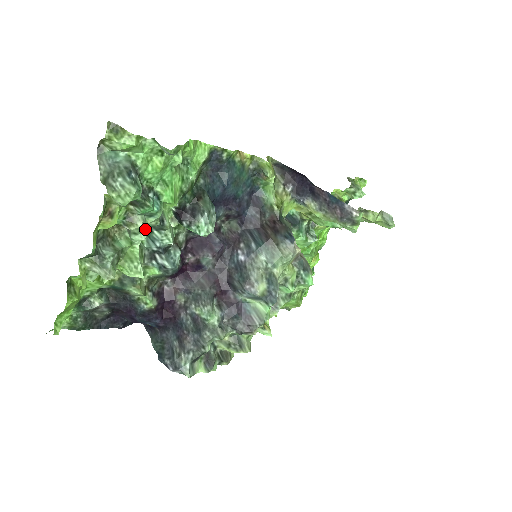
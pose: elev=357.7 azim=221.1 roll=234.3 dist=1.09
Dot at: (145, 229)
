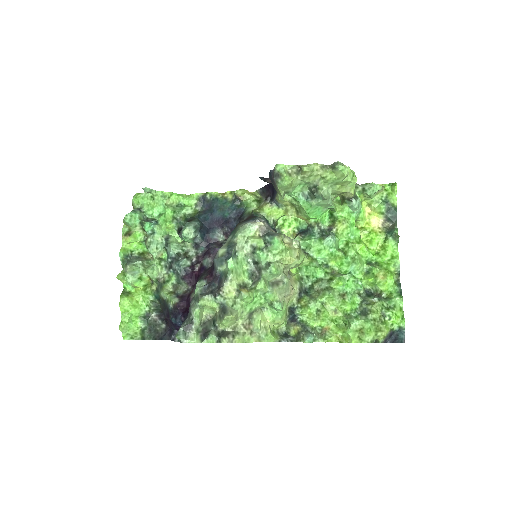
Dot at: (154, 243)
